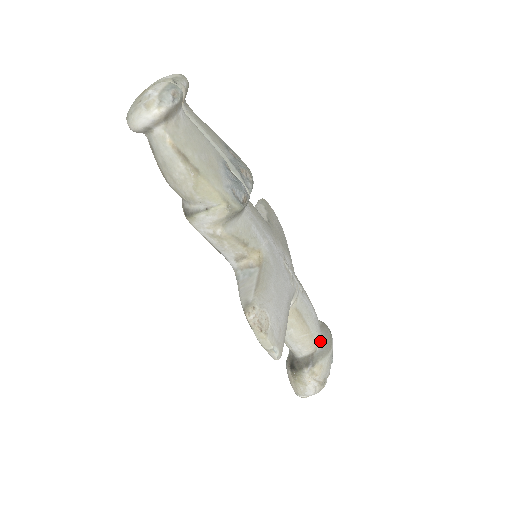
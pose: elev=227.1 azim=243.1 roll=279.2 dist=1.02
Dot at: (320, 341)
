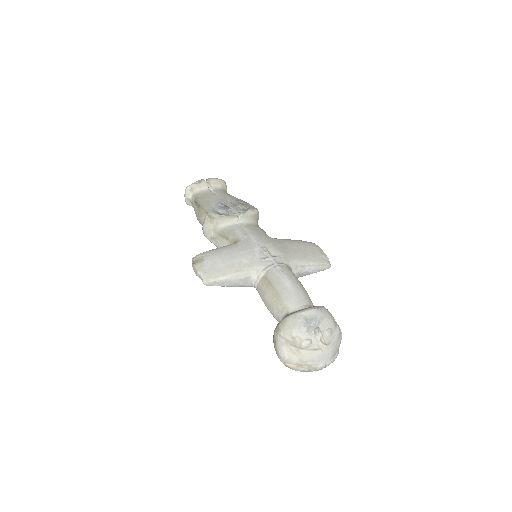
Dot at: (295, 307)
